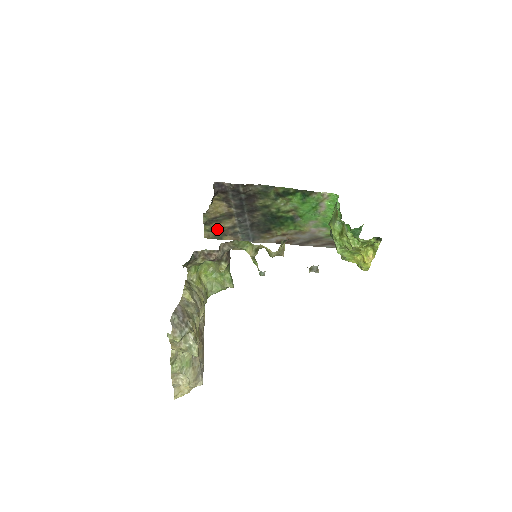
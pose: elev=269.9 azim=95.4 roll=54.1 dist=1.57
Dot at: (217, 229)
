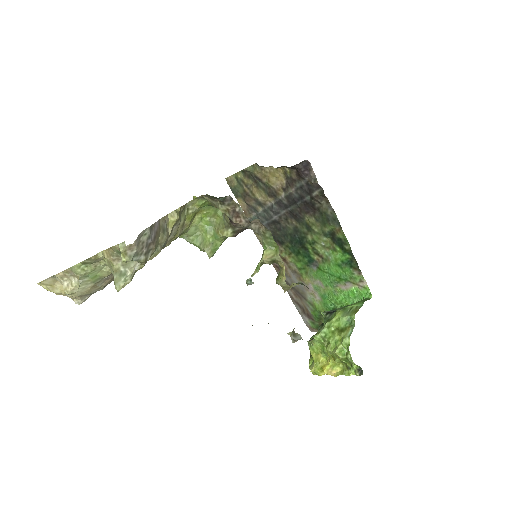
Dot at: (246, 187)
